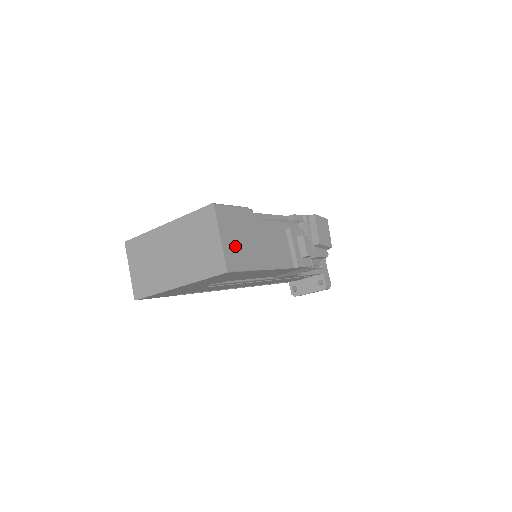
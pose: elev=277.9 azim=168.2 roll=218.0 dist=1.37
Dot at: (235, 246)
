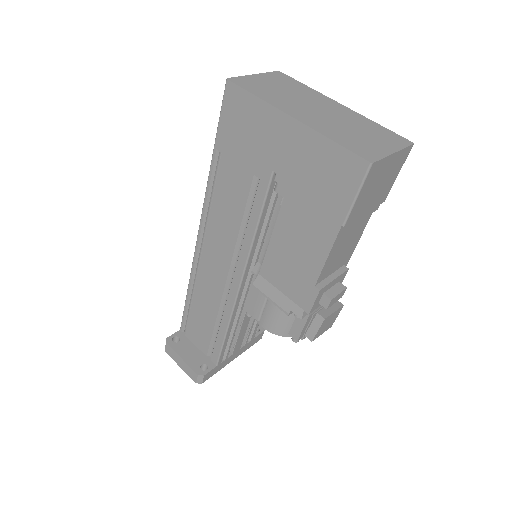
Dot at: (378, 178)
